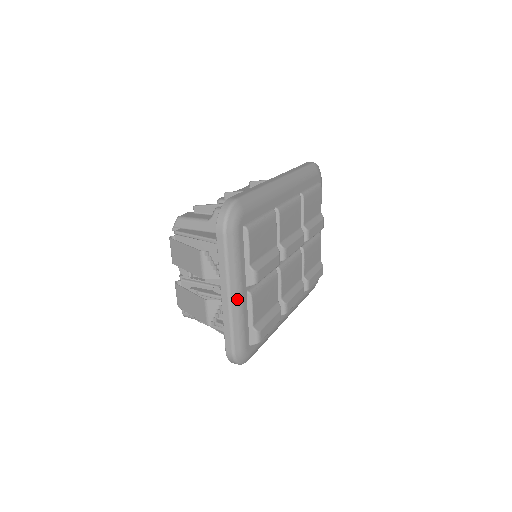
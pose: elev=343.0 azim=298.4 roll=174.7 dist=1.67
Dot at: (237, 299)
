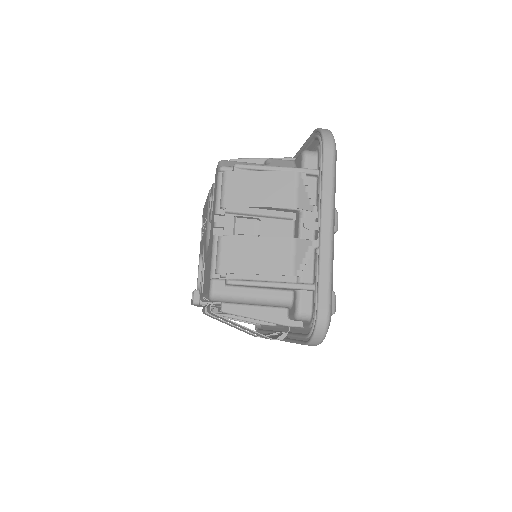
Dot at: occluded
